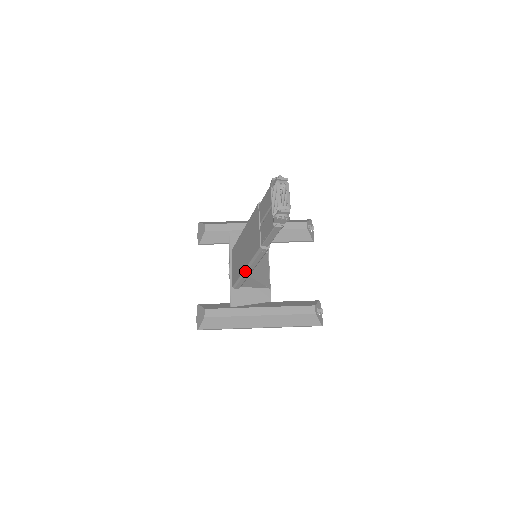
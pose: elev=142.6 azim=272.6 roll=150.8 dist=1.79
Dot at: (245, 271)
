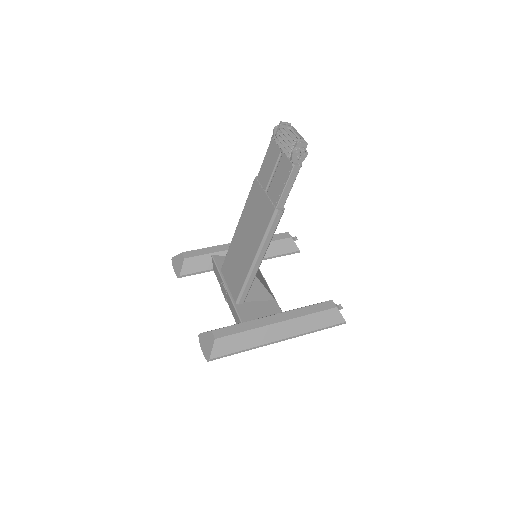
Dot at: (254, 263)
